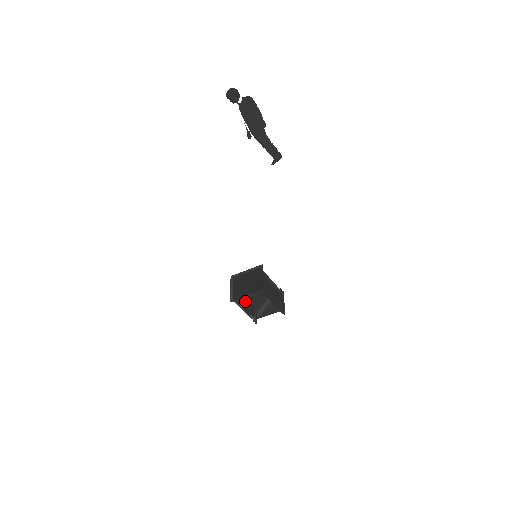
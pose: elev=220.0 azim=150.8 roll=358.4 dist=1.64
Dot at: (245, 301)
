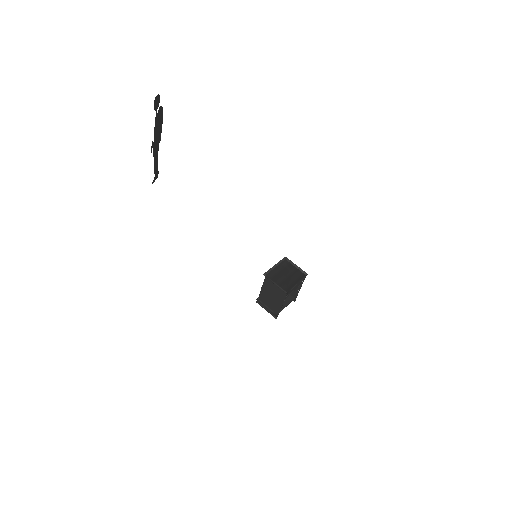
Dot at: (290, 291)
